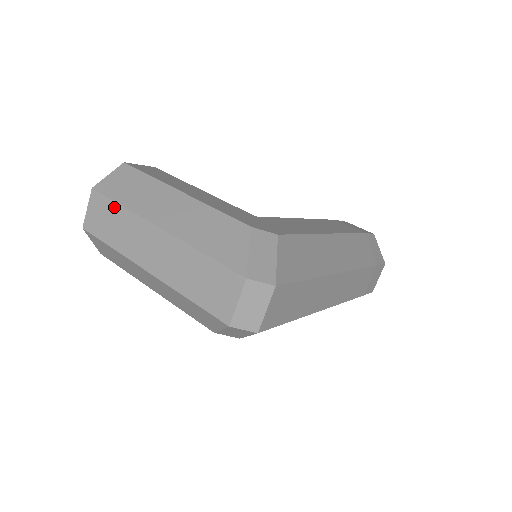
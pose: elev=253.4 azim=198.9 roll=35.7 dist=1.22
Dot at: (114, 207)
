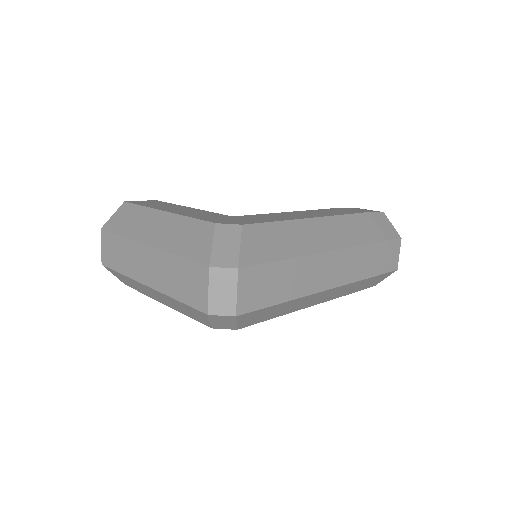
Dot at: (116, 239)
